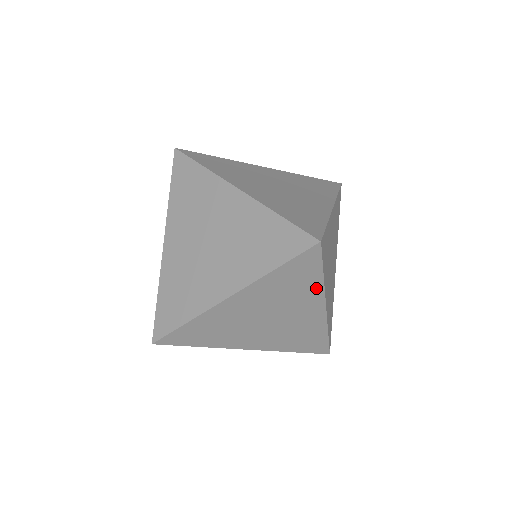
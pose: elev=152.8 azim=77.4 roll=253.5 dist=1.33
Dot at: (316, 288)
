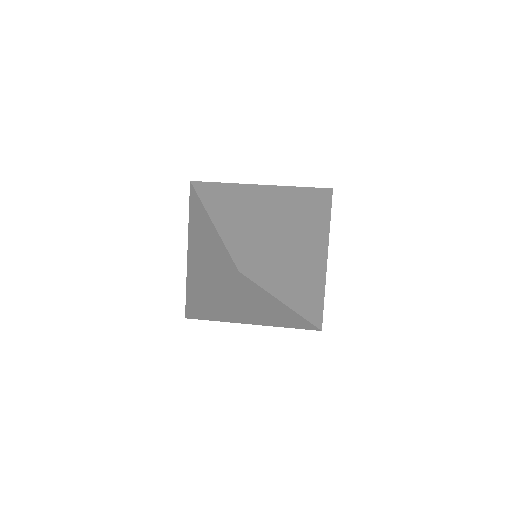
Dot at: (326, 235)
